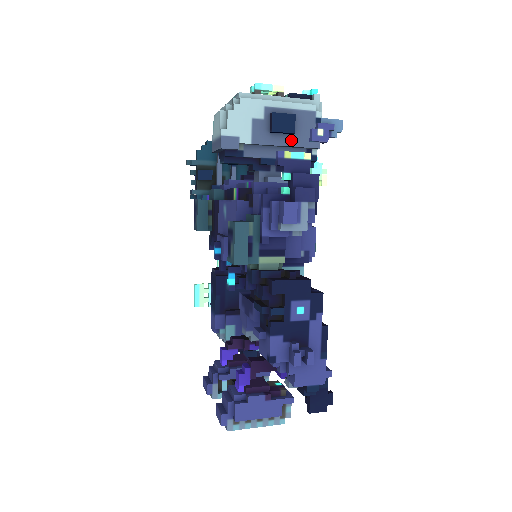
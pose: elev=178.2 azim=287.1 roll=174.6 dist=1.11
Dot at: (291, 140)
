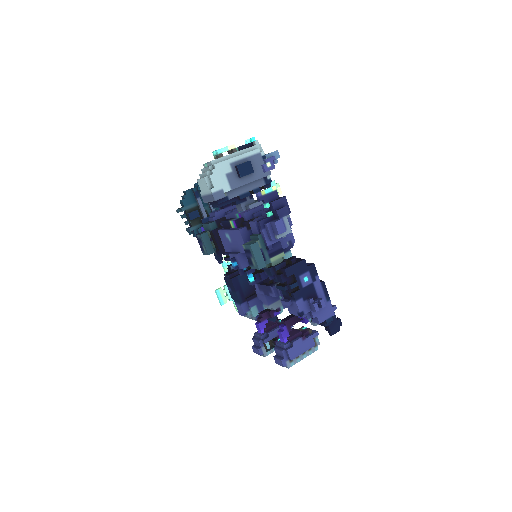
Dot at: (253, 177)
